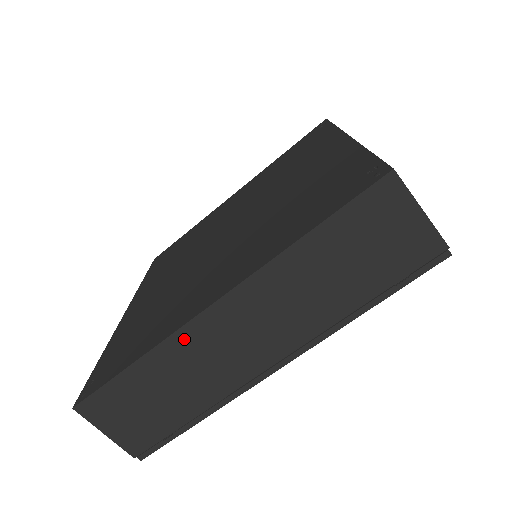
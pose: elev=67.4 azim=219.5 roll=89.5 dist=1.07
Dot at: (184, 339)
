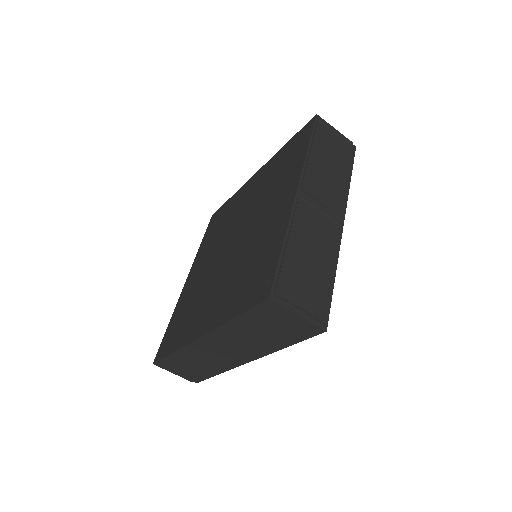
Dot at: (192, 348)
